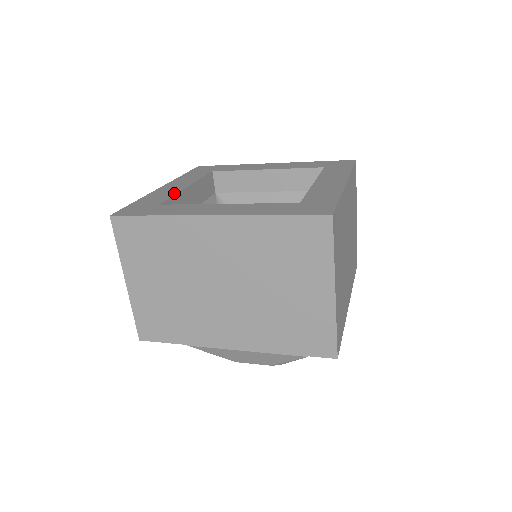
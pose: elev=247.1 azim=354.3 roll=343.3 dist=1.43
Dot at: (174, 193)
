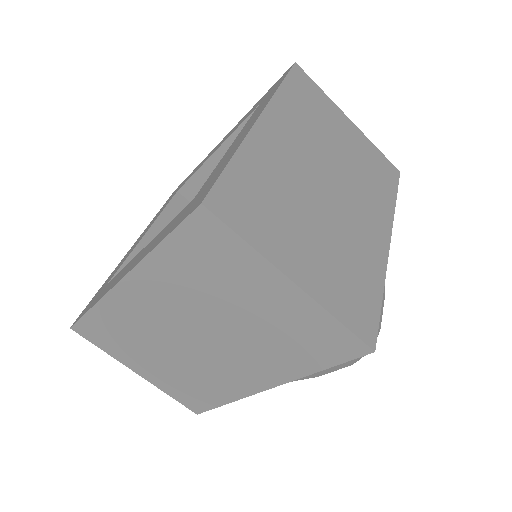
Dot at: (128, 255)
